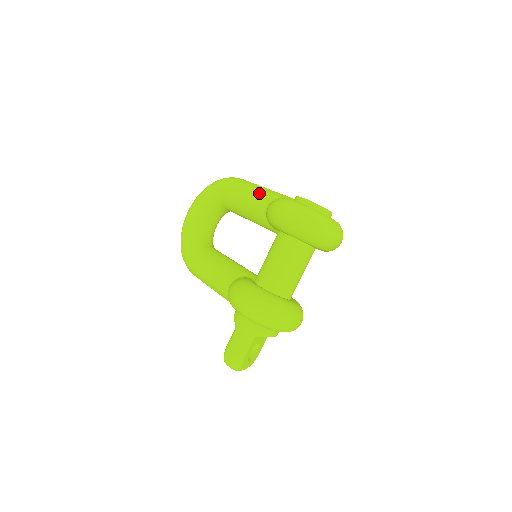
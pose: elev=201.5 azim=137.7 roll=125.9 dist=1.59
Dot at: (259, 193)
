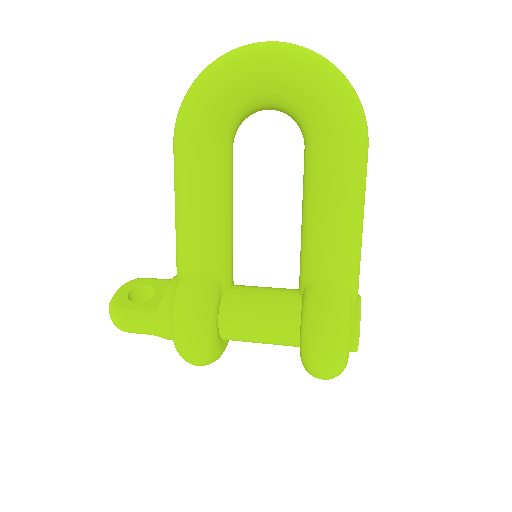
Dot at: (348, 238)
